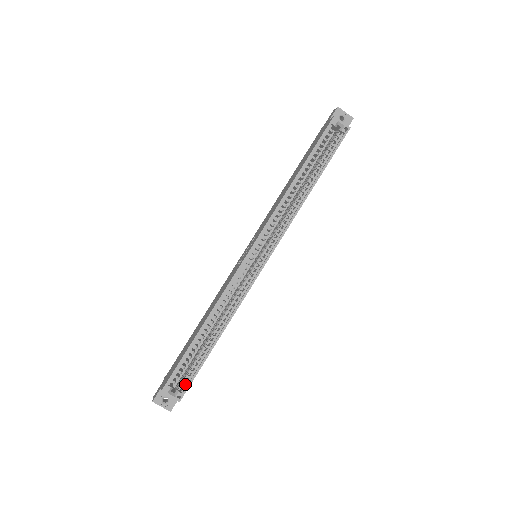
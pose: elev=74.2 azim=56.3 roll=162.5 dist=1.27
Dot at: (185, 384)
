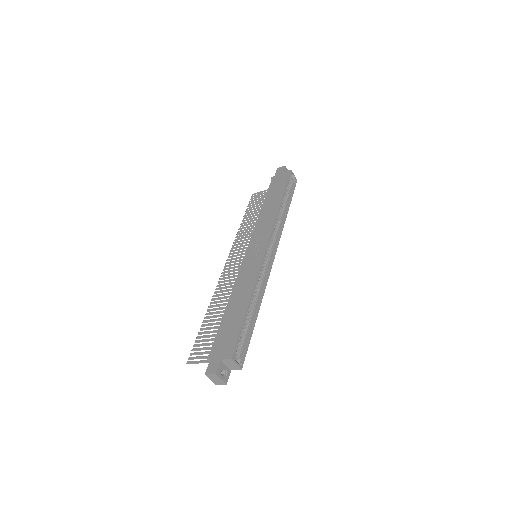
Dot at: (242, 353)
